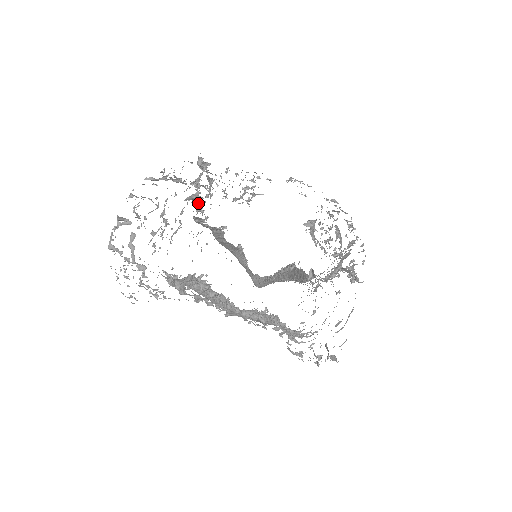
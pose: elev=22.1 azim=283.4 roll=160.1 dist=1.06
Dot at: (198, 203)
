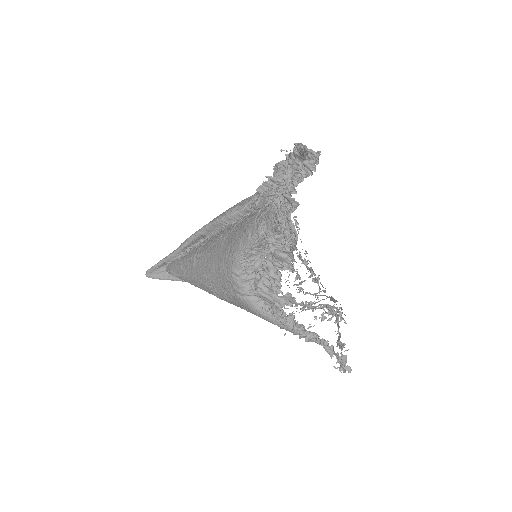
Dot at: (270, 186)
